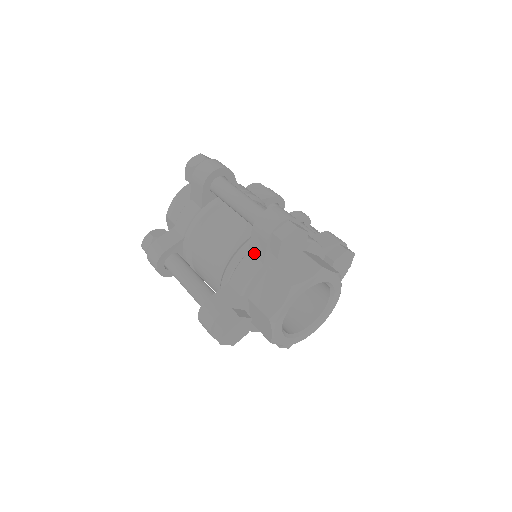
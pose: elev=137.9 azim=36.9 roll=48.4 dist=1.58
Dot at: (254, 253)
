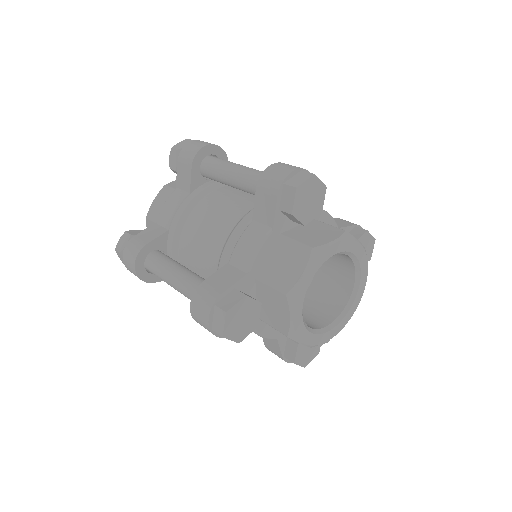
Dot at: (260, 219)
